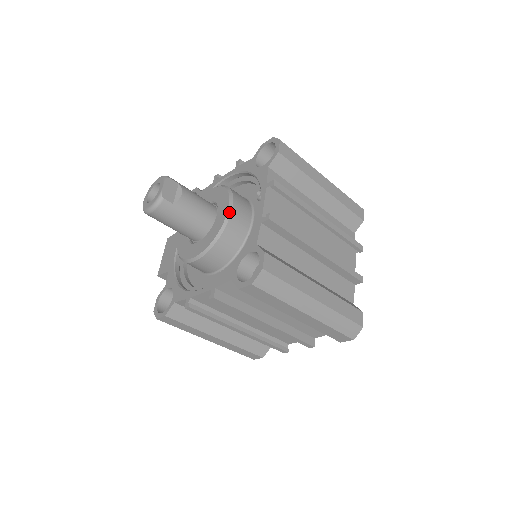
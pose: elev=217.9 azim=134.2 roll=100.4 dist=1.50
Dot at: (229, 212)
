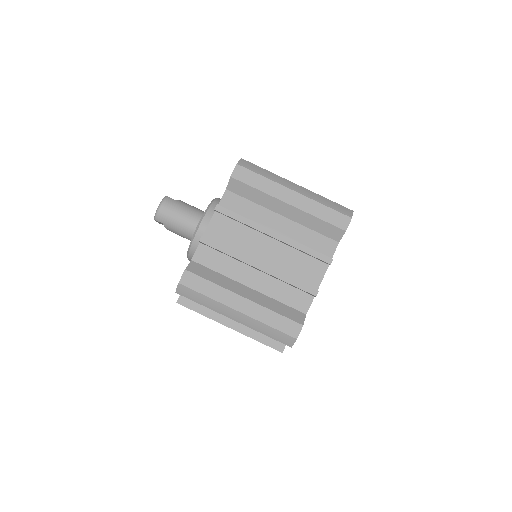
Dot at: occluded
